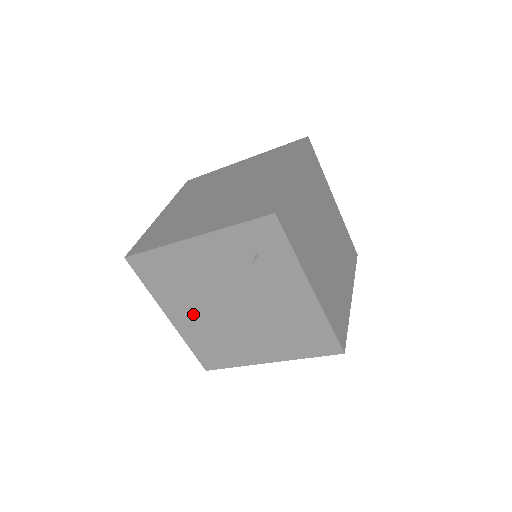
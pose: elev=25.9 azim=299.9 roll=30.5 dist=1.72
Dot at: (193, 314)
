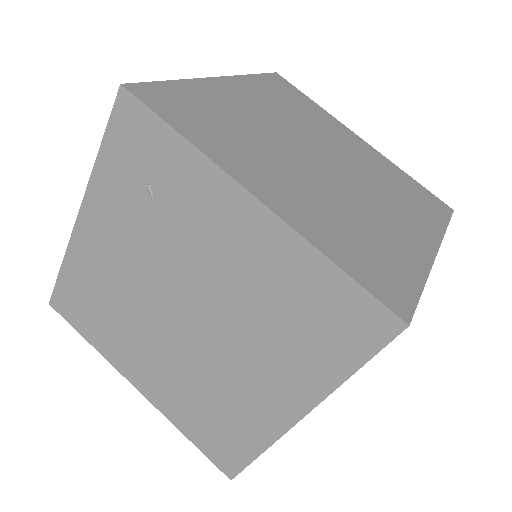
Dot at: (153, 362)
